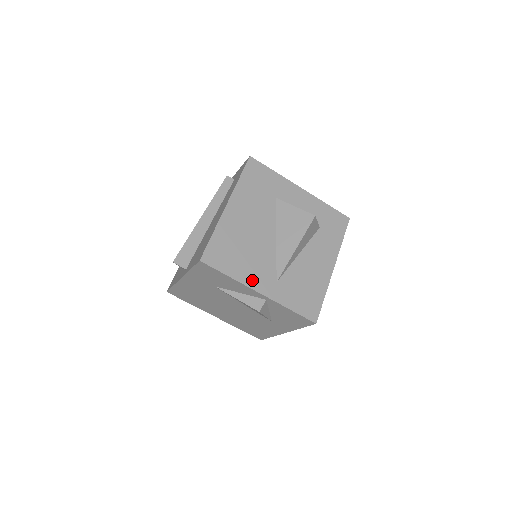
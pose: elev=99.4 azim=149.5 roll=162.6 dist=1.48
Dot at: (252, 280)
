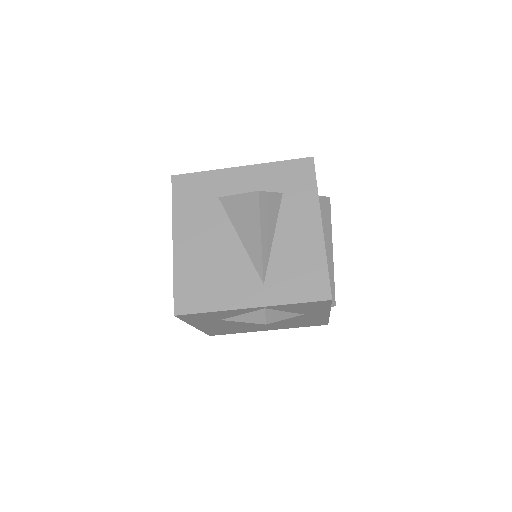
Dot at: (236, 300)
